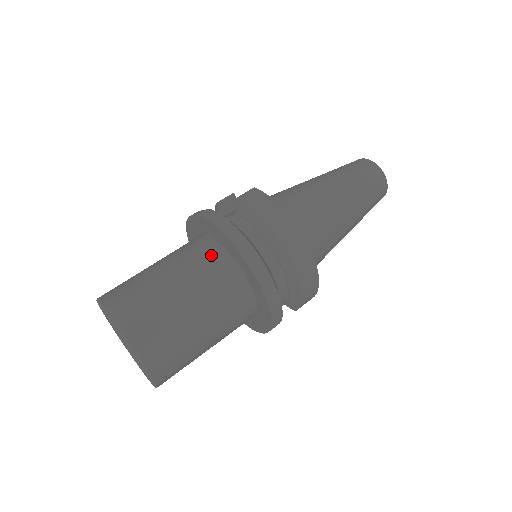
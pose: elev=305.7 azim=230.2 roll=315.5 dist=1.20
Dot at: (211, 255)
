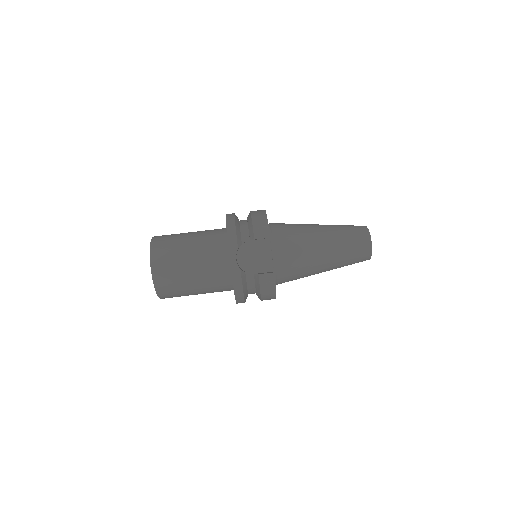
Dot at: (224, 284)
